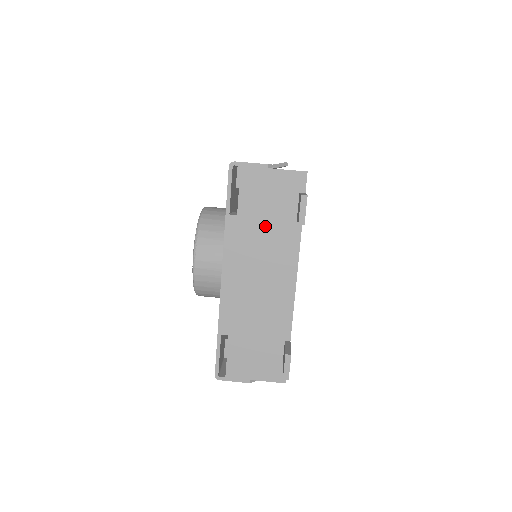
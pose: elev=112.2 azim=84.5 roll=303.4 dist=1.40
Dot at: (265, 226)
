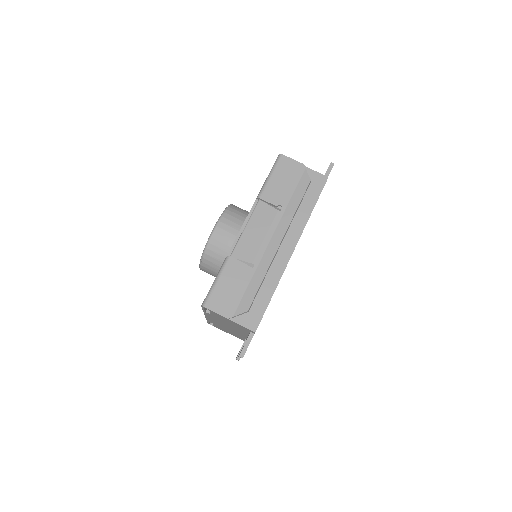
Dot at: (229, 324)
